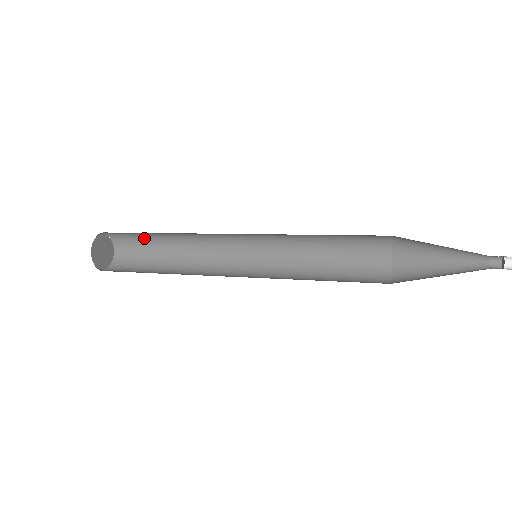
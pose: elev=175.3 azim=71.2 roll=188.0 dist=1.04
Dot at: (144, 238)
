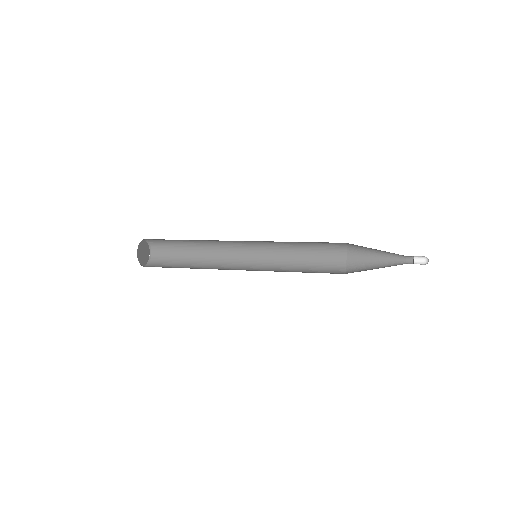
Dot at: (174, 244)
